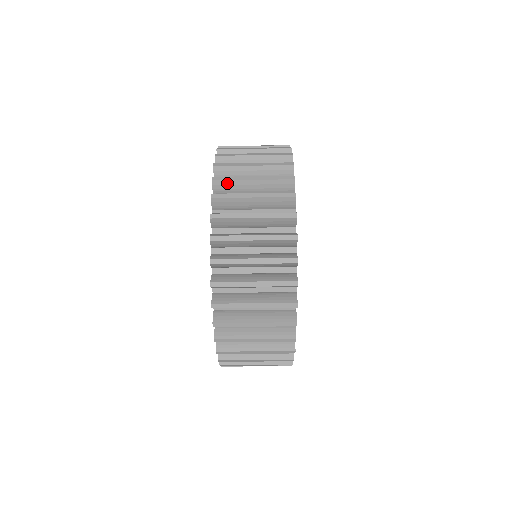
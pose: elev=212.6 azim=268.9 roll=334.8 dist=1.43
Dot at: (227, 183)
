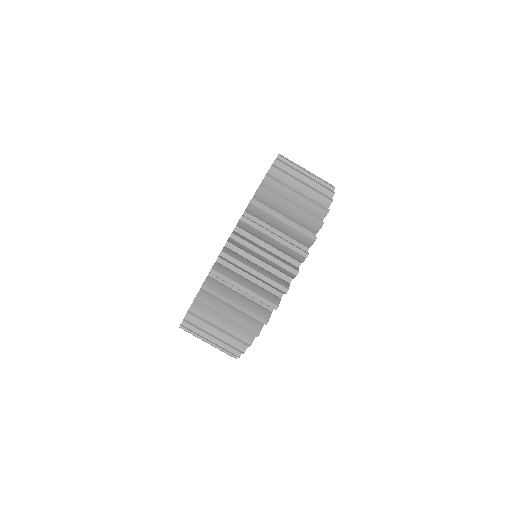
Dot at: (287, 163)
